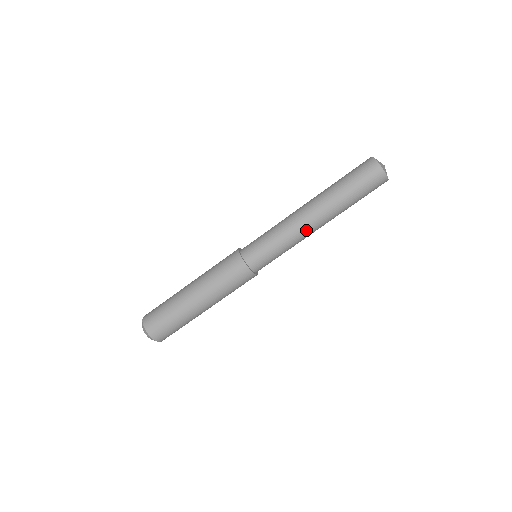
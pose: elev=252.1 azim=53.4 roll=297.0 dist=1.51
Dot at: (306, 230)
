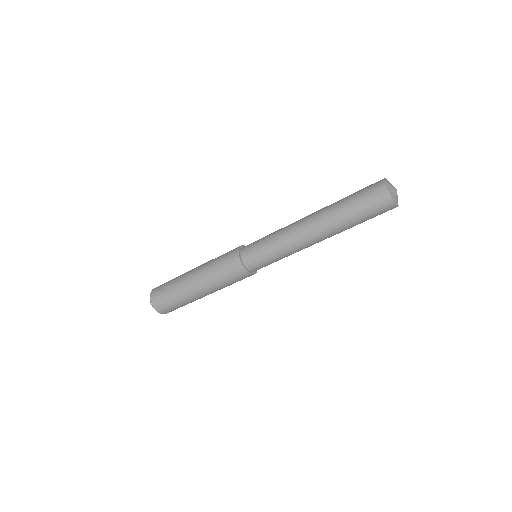
Dot at: (309, 246)
